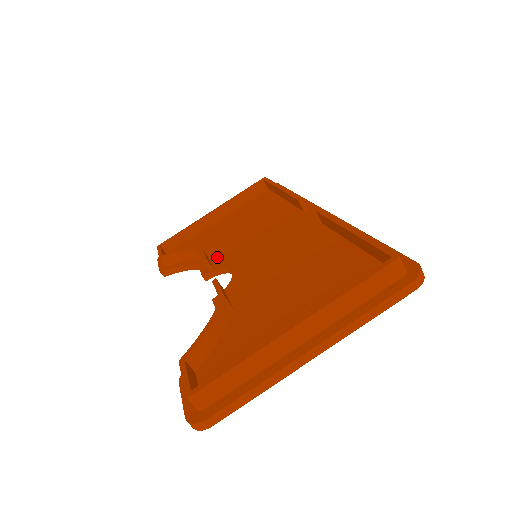
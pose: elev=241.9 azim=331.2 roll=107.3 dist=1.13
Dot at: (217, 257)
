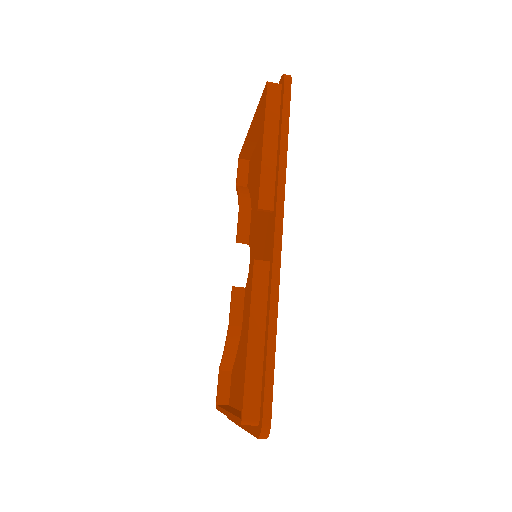
Dot at: (251, 222)
